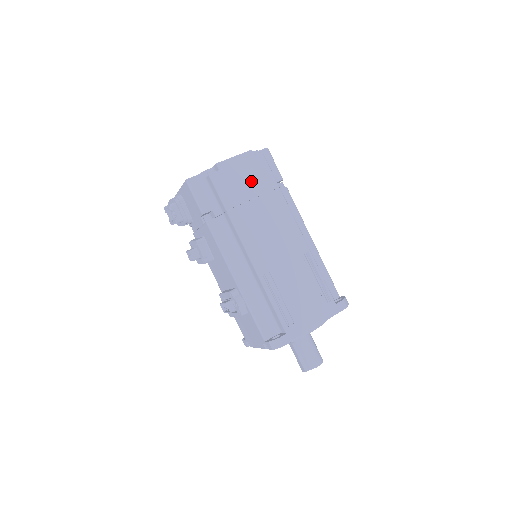
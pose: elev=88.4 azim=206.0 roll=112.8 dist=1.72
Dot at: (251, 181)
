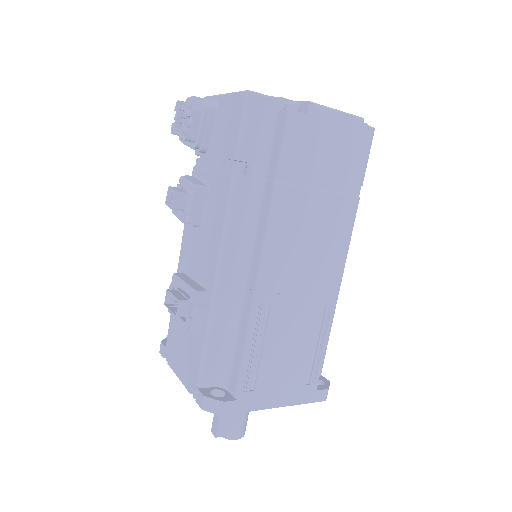
Dot at: (334, 162)
